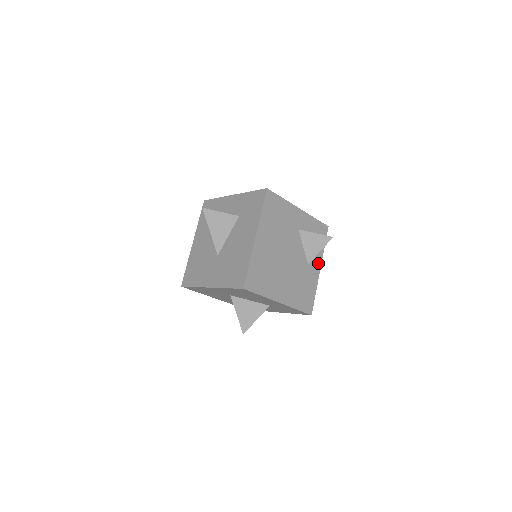
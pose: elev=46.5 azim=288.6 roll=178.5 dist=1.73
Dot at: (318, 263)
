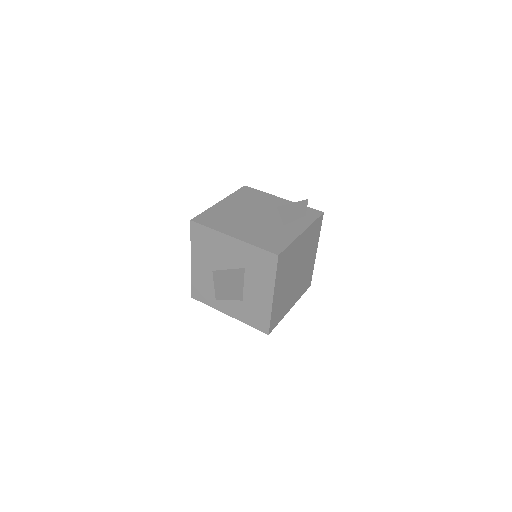
Dot at: (301, 228)
